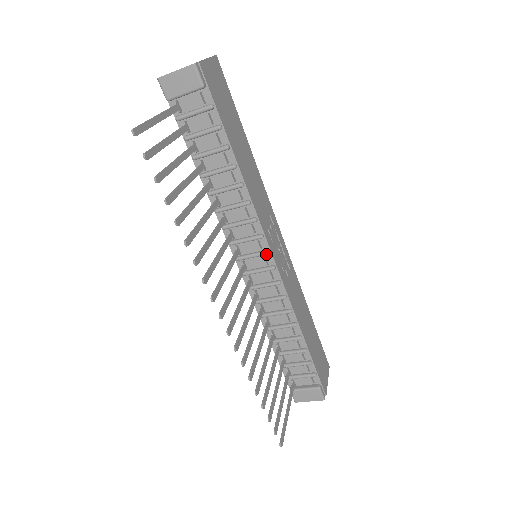
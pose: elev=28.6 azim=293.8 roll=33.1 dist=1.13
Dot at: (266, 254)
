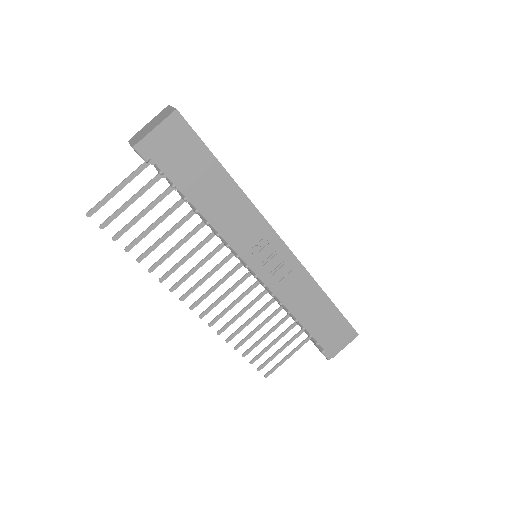
Dot at: (246, 267)
